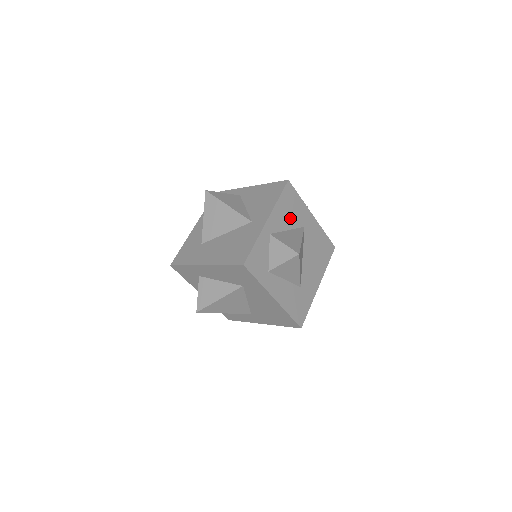
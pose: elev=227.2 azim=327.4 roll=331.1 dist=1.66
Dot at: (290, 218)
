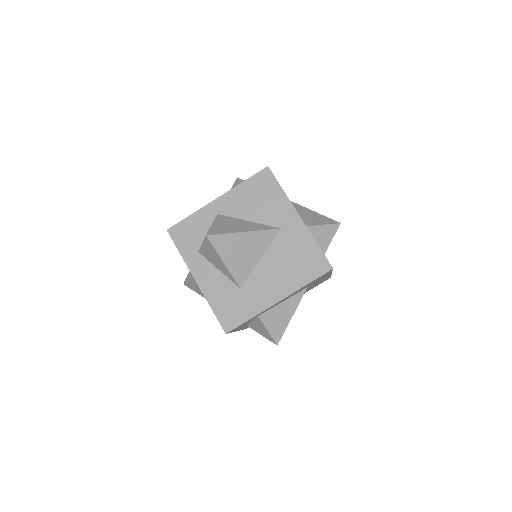
Dot at: occluded
